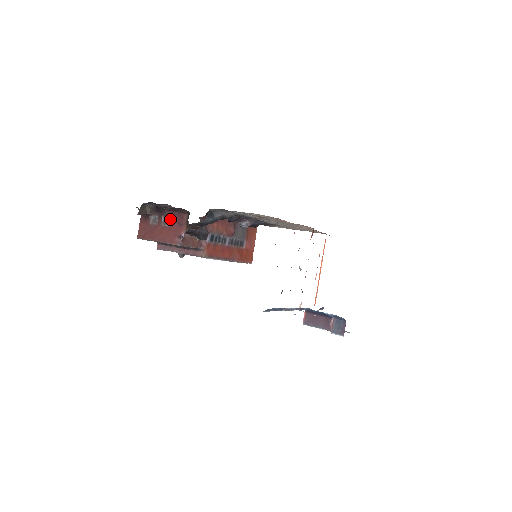
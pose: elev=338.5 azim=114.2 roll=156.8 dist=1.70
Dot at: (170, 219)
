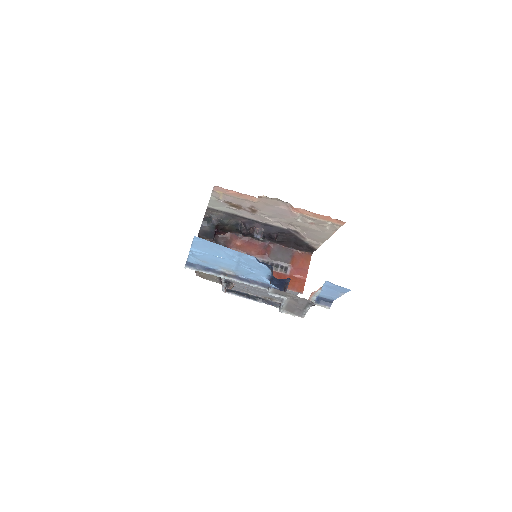
Dot at: occluded
